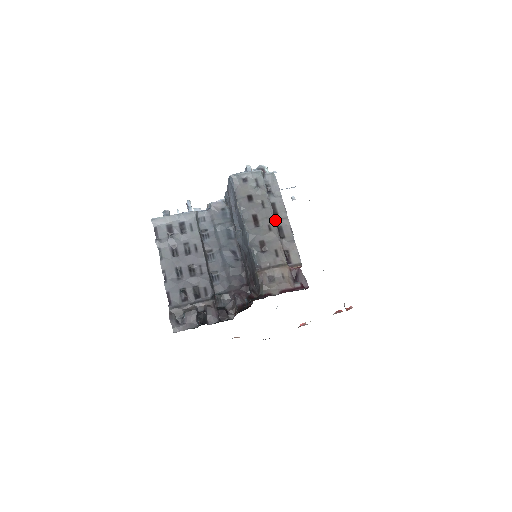
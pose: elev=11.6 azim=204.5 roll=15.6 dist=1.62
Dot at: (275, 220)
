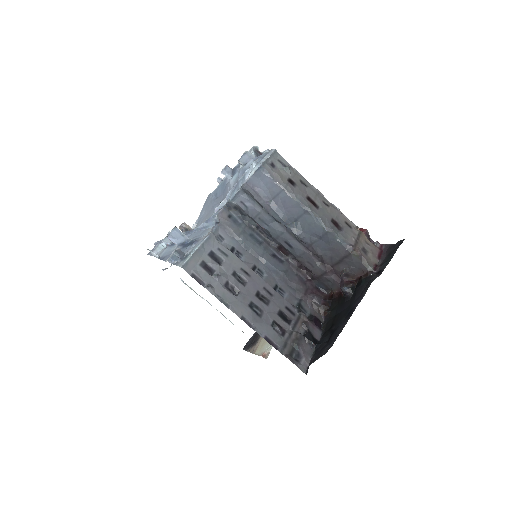
Dot at: occluded
